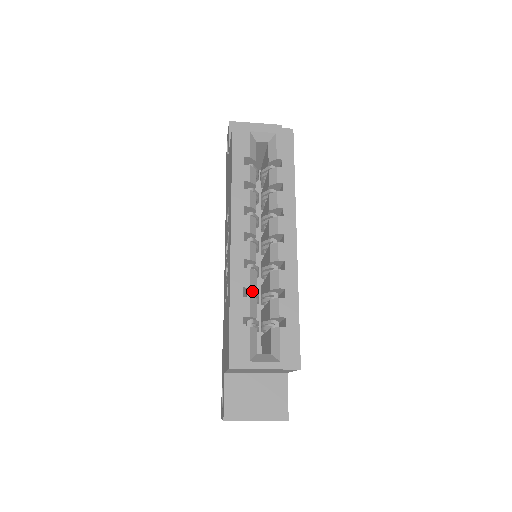
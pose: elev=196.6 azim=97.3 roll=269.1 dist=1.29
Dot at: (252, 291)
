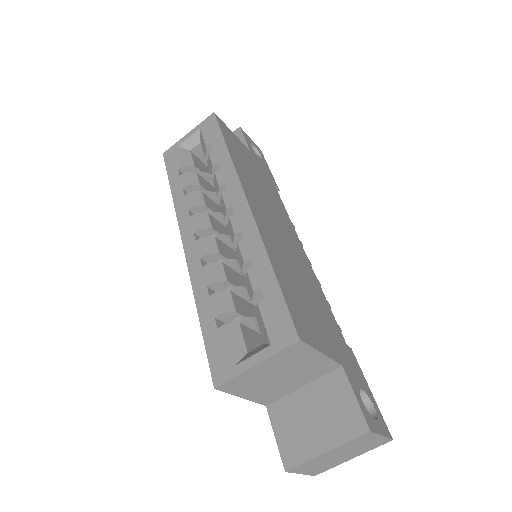
Dot at: (229, 287)
